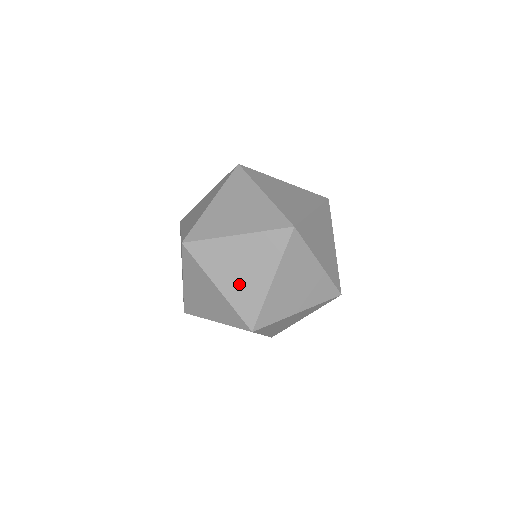
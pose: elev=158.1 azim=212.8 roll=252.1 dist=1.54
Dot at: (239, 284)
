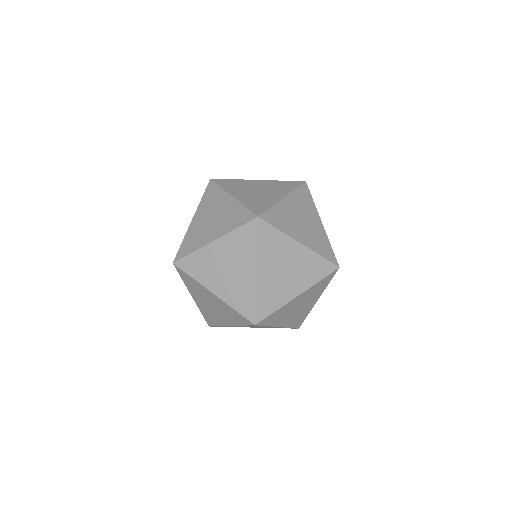
Dot at: (253, 196)
